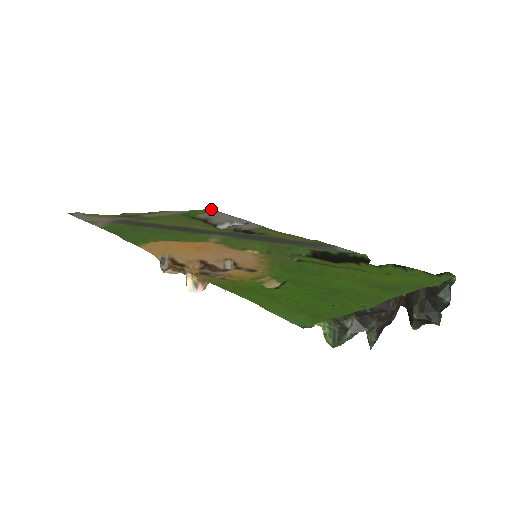
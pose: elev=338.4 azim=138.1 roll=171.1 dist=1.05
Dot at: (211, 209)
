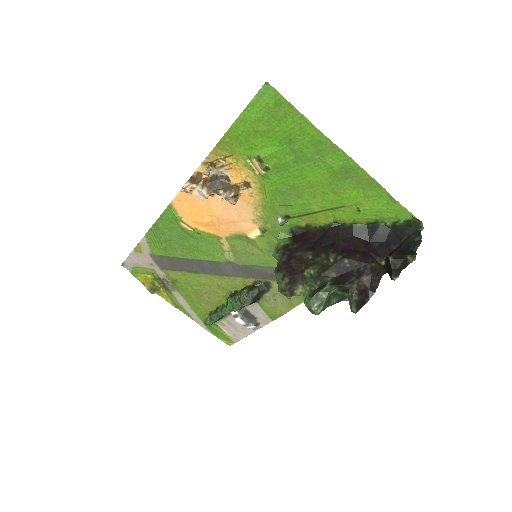
Dot at: (230, 344)
